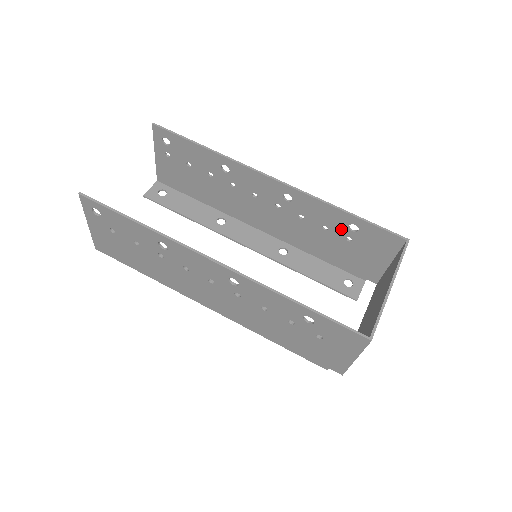
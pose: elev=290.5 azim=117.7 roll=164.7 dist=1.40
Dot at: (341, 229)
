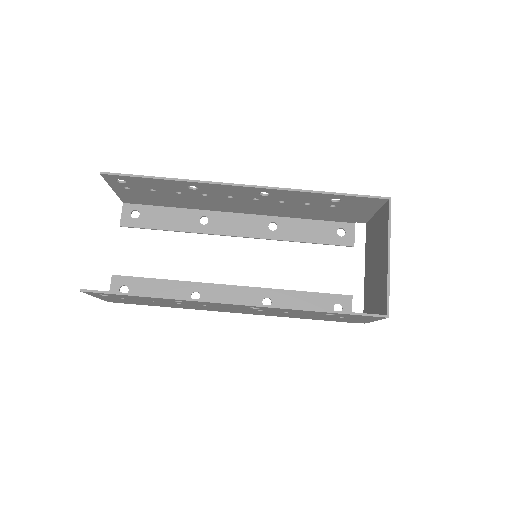
Dot at: (323, 202)
